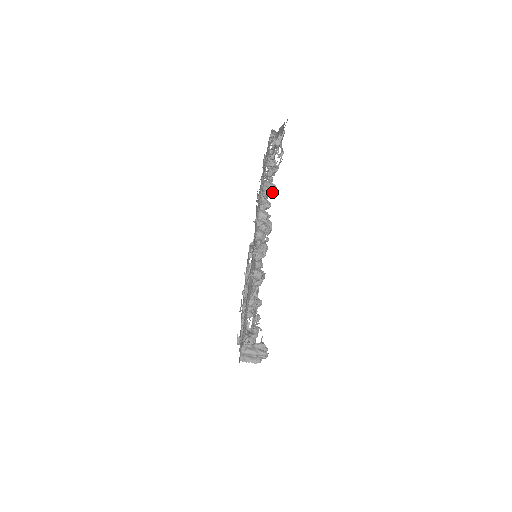
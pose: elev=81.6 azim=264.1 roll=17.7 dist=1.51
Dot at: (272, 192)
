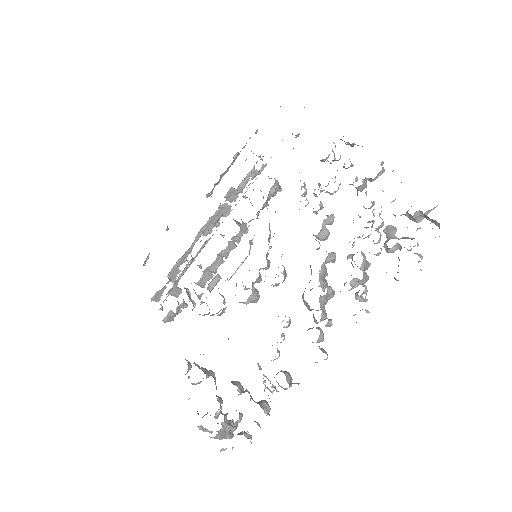
Dot at: (364, 283)
